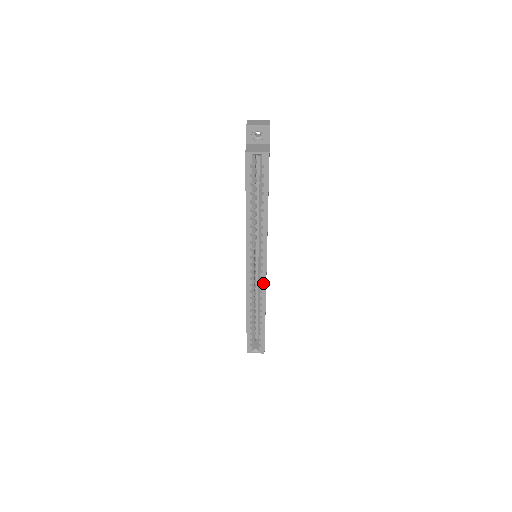
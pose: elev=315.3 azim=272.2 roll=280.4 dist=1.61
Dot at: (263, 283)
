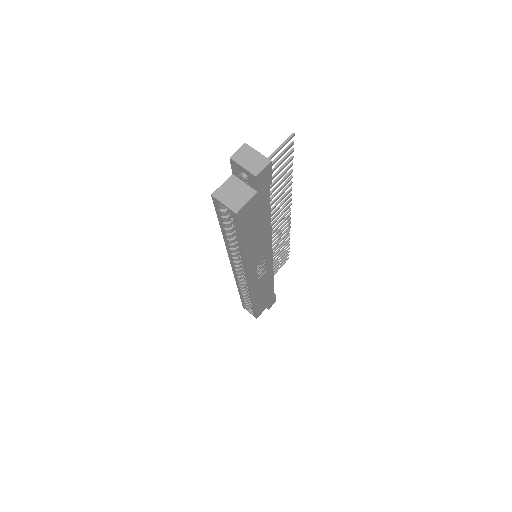
Dot at: (248, 287)
